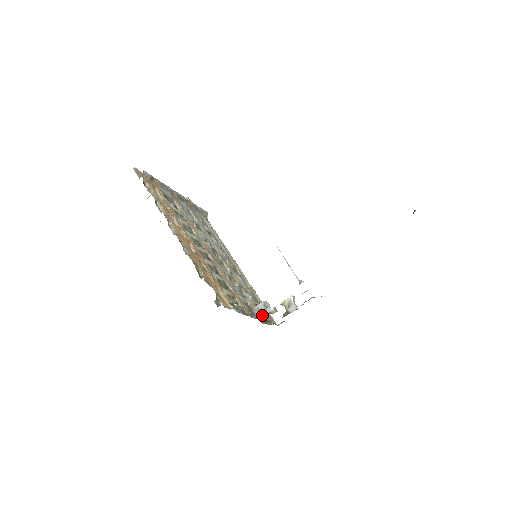
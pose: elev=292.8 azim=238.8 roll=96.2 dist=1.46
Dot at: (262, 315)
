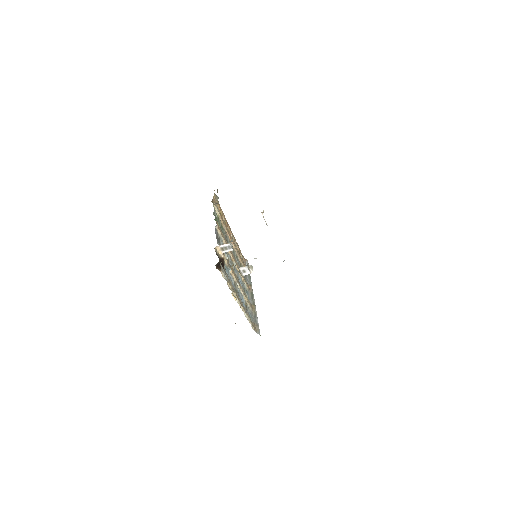
Dot at: occluded
